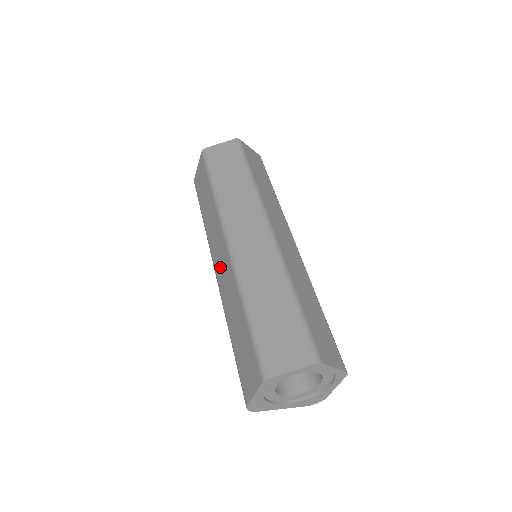
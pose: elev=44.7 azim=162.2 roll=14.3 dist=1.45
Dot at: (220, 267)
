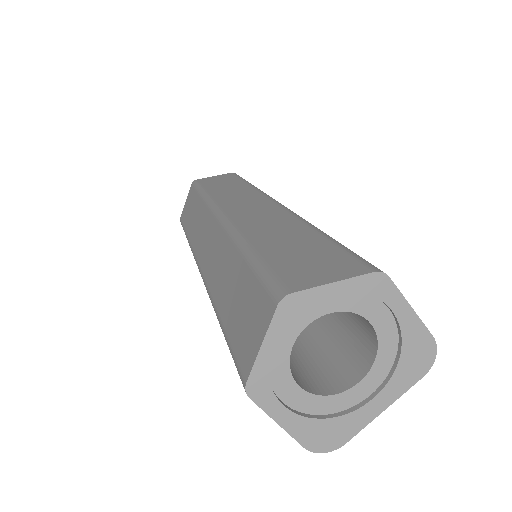
Dot at: occluded
